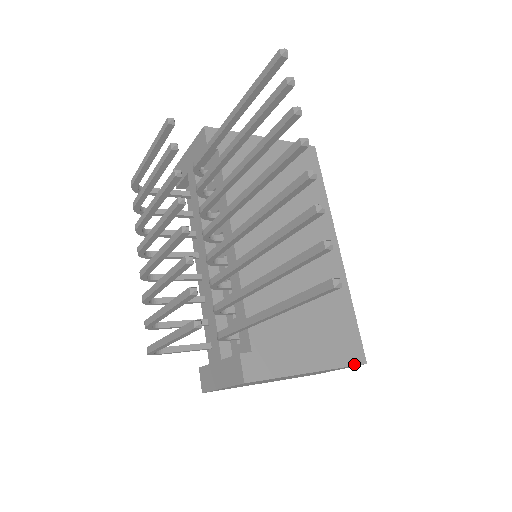
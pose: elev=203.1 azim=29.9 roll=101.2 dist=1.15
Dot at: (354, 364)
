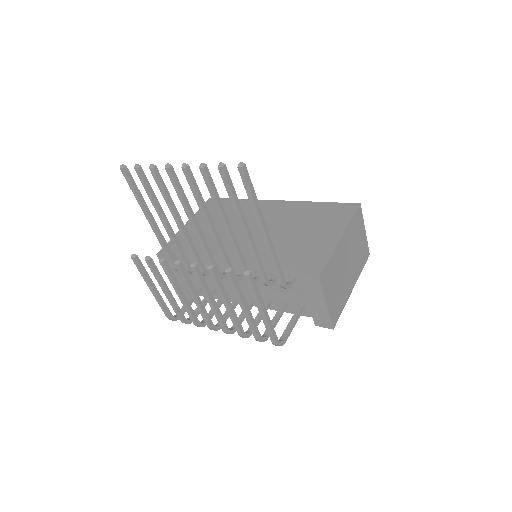
Dot at: (355, 211)
